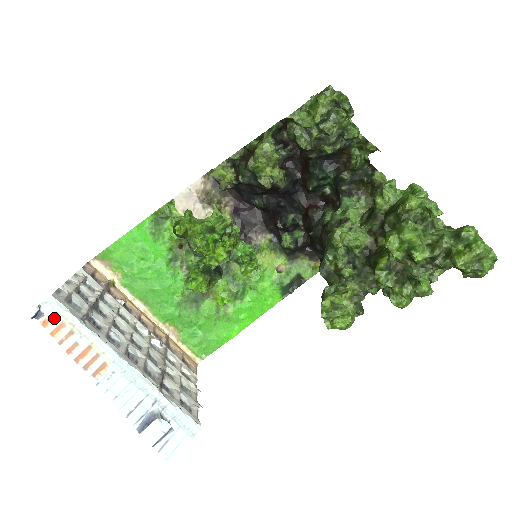
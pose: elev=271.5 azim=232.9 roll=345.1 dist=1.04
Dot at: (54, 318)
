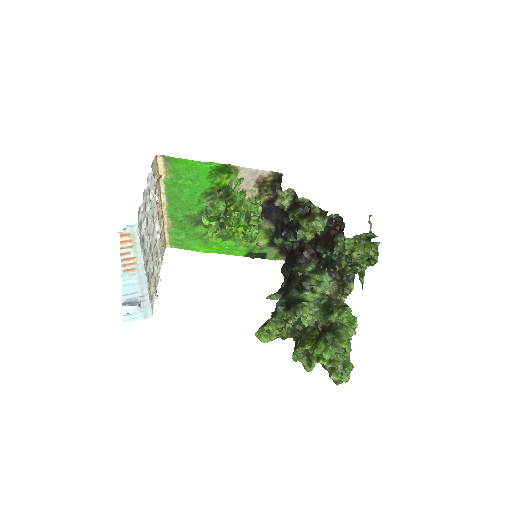
Dot at: (129, 235)
